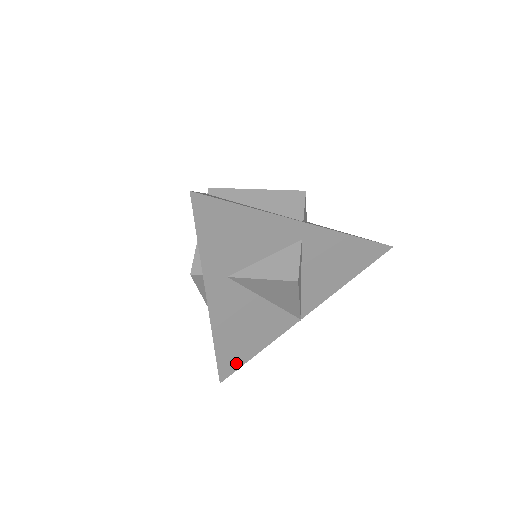
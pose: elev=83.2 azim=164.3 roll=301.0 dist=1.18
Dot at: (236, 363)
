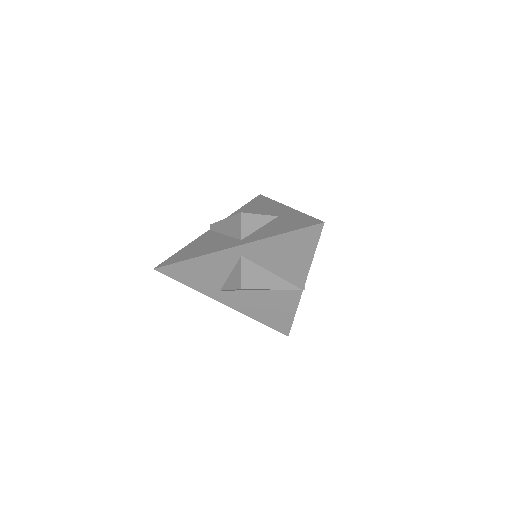
Dot at: (285, 324)
